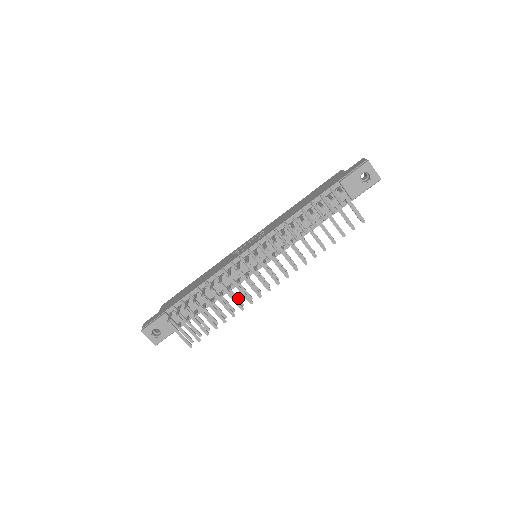
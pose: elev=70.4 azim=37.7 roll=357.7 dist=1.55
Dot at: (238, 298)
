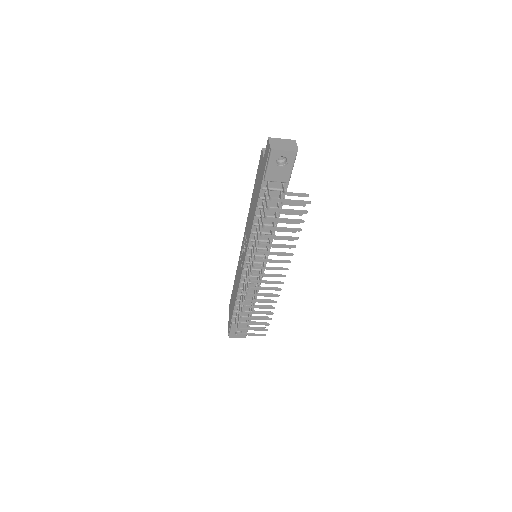
Dot at: occluded
